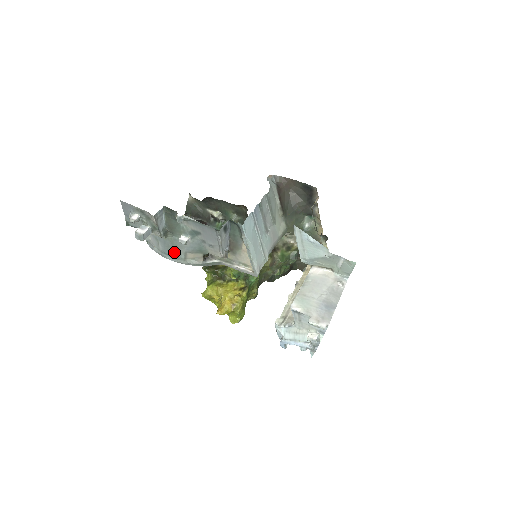
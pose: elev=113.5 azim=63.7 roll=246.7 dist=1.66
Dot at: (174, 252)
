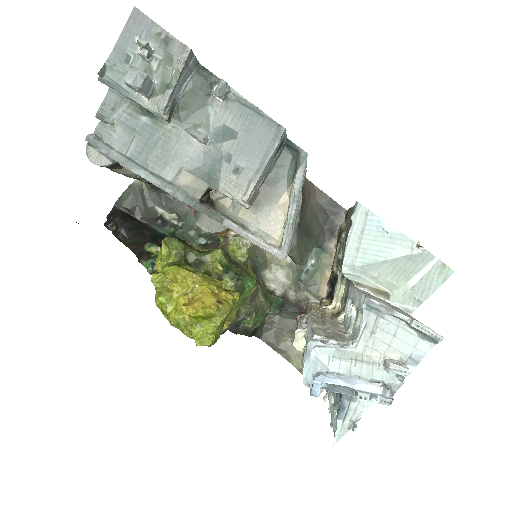
Dot at: (158, 161)
